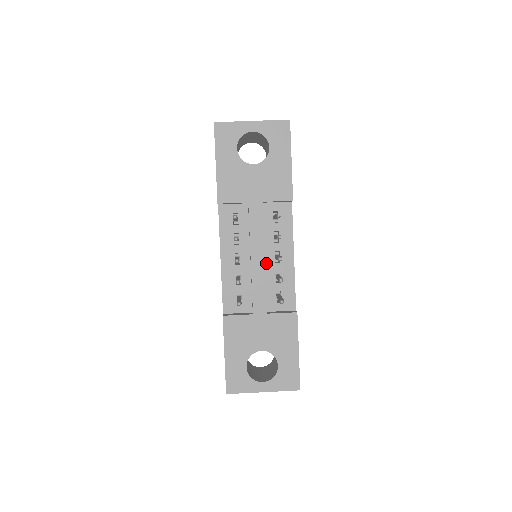
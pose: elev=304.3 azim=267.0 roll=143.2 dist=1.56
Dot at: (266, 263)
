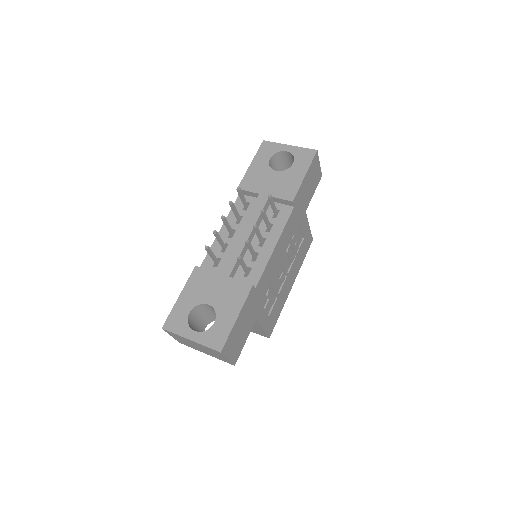
Dot at: (251, 244)
